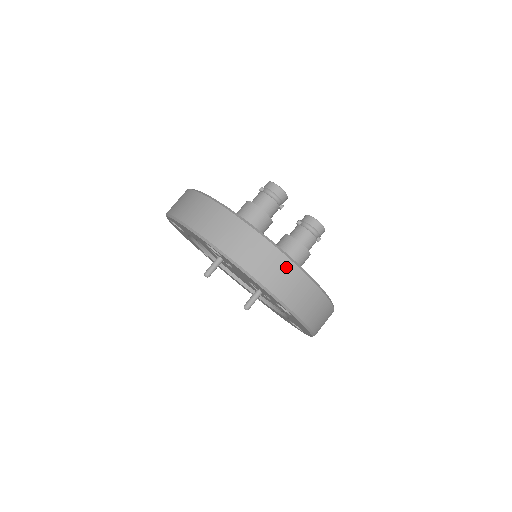
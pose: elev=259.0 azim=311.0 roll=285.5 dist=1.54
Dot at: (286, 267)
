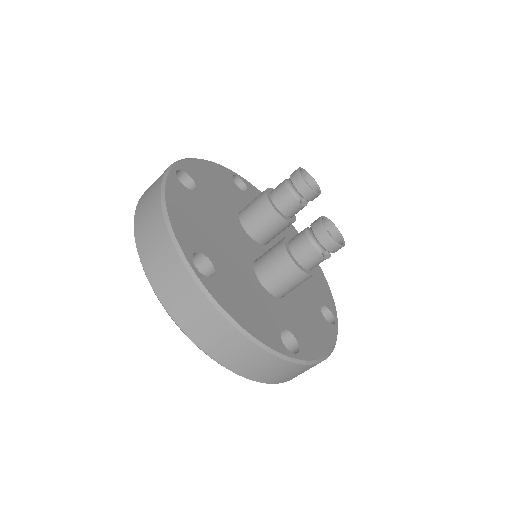
Dot at: (158, 227)
